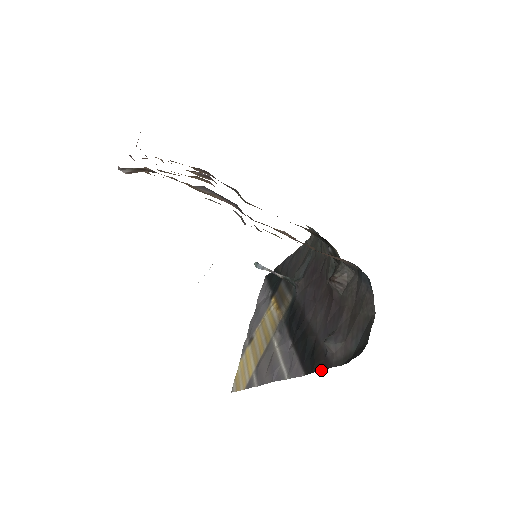
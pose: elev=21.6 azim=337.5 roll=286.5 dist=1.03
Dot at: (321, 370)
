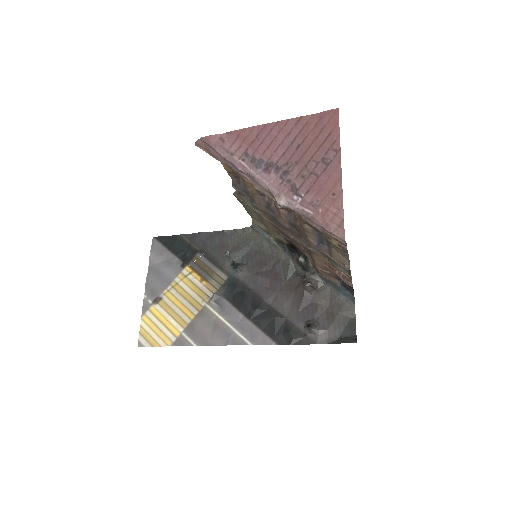
Dot at: (302, 344)
